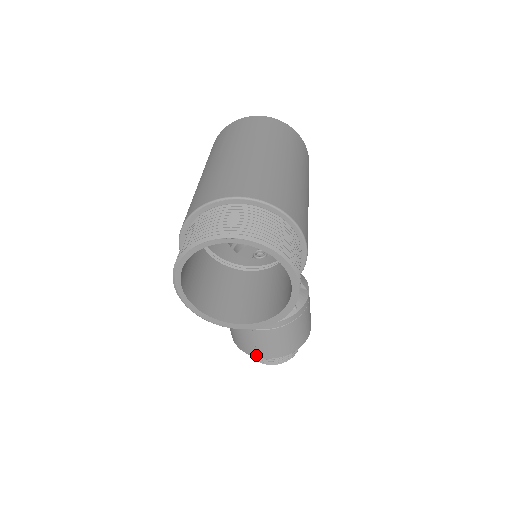
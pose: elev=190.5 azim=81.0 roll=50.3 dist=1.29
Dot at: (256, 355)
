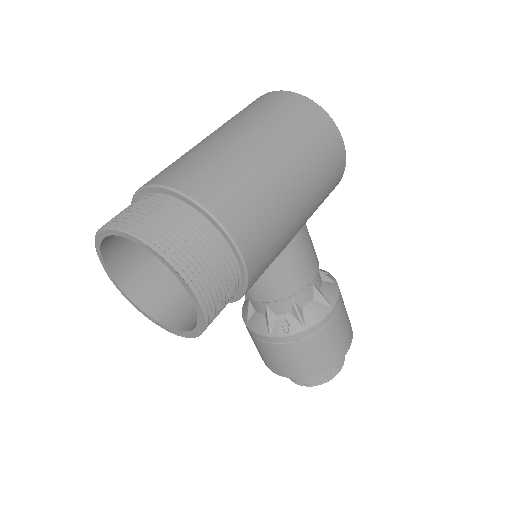
Dot at: (271, 369)
